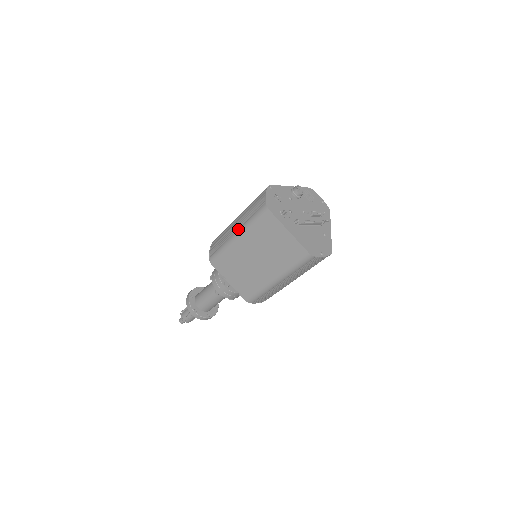
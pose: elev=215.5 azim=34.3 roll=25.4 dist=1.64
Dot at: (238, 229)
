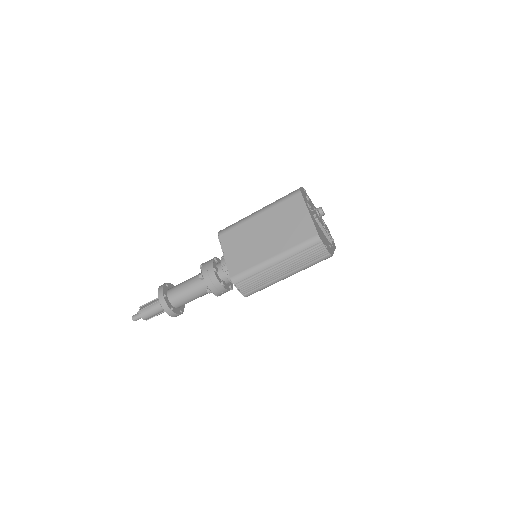
Dot at: (262, 208)
